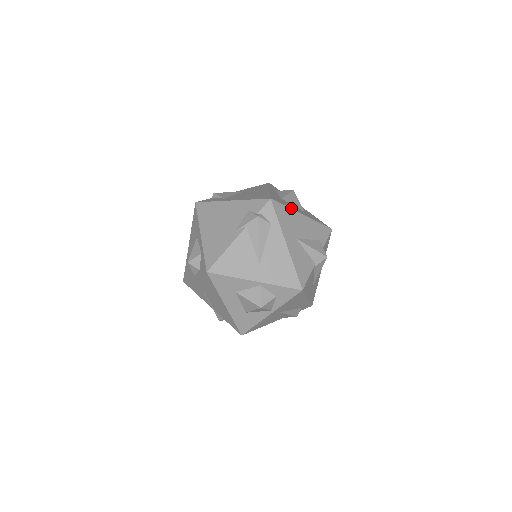
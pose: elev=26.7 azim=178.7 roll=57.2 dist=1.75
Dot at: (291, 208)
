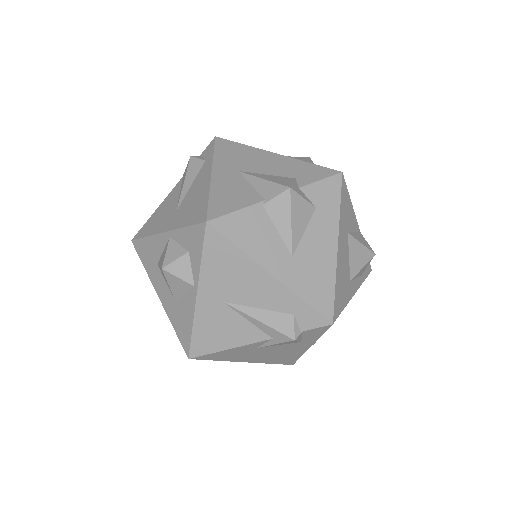
Dot at: (255, 148)
